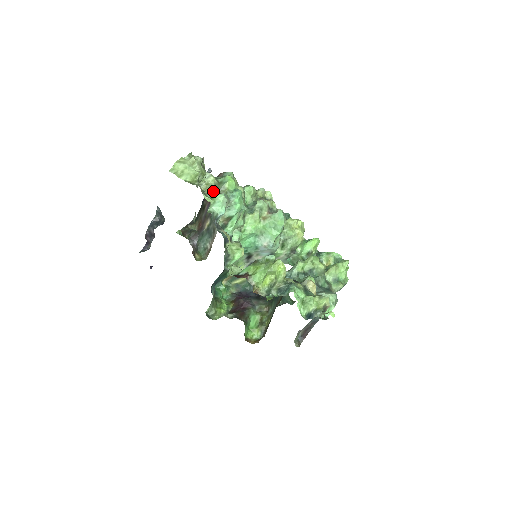
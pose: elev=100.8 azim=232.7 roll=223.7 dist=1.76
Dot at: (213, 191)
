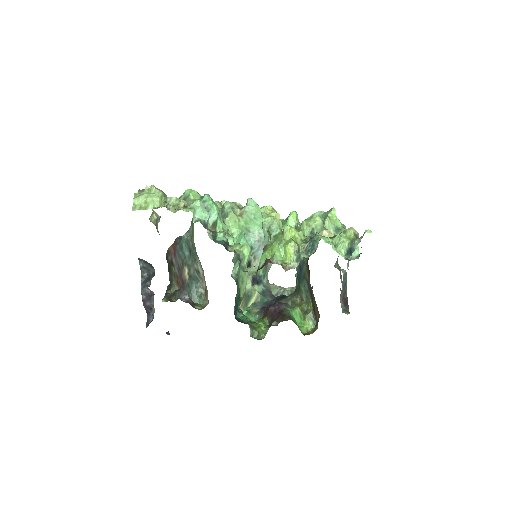
Dot at: (185, 205)
